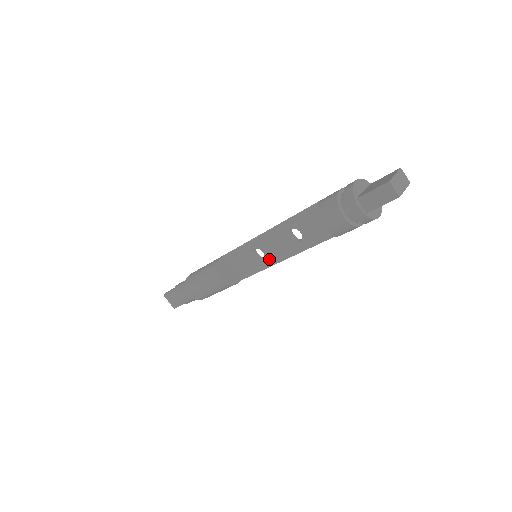
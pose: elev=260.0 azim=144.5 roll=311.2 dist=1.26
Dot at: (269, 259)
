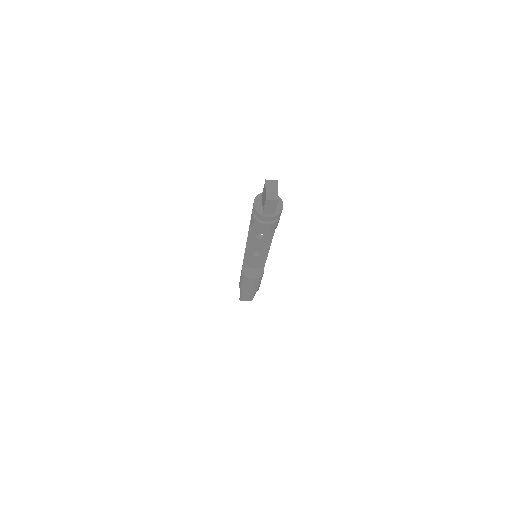
Dot at: (263, 252)
